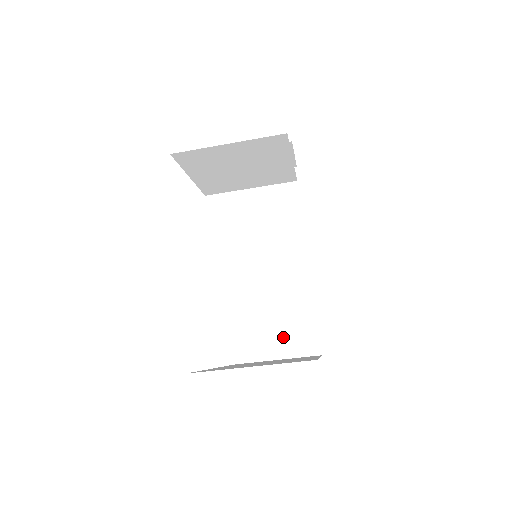
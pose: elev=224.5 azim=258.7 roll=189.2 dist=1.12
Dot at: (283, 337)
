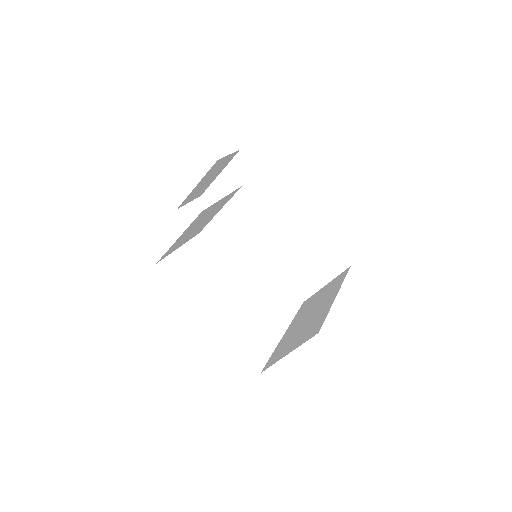
Dot at: (319, 270)
